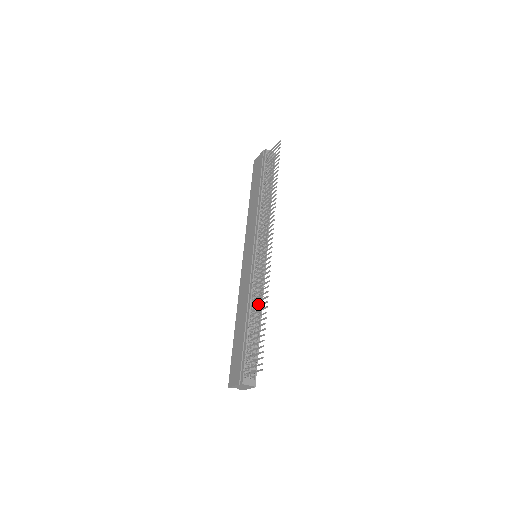
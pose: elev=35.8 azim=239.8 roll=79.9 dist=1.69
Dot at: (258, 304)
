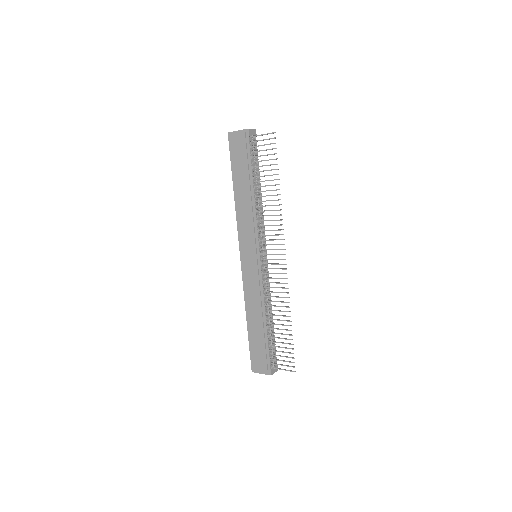
Dot at: (269, 306)
